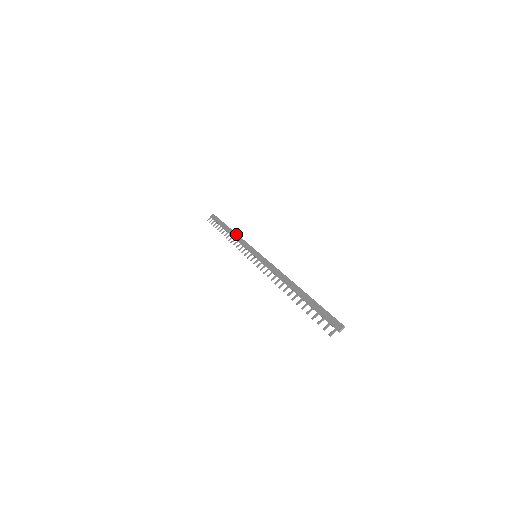
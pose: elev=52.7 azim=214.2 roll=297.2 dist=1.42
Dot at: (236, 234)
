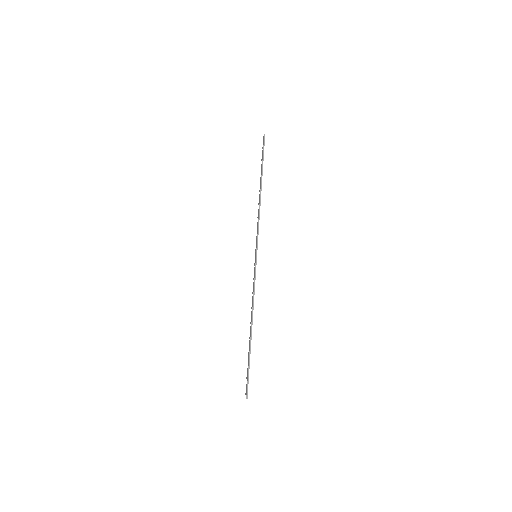
Dot at: (259, 203)
